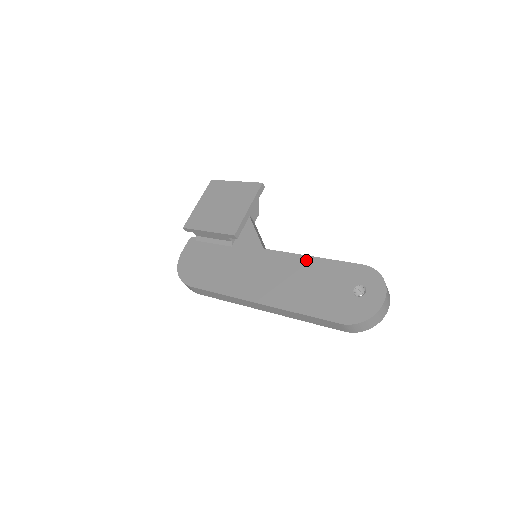
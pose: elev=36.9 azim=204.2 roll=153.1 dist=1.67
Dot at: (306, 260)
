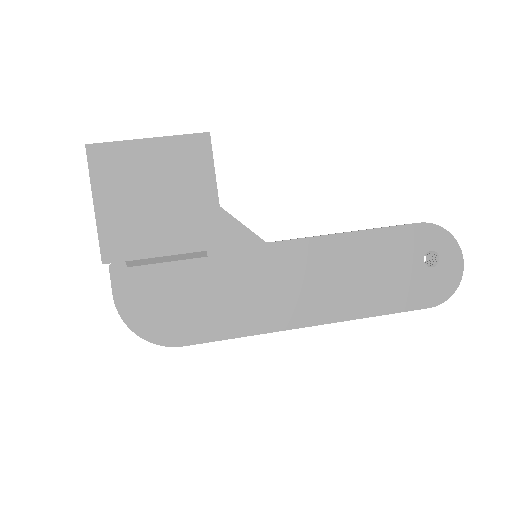
Dot at: (343, 241)
